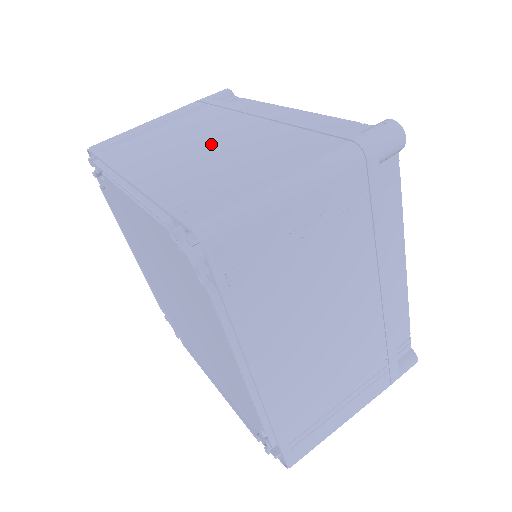
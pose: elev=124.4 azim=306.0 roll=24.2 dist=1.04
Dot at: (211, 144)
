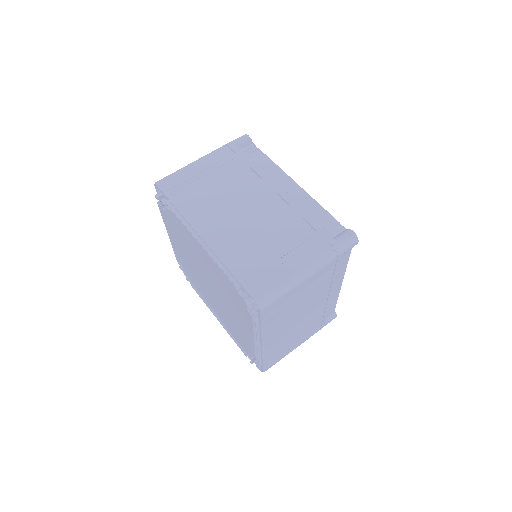
Dot at: (251, 217)
